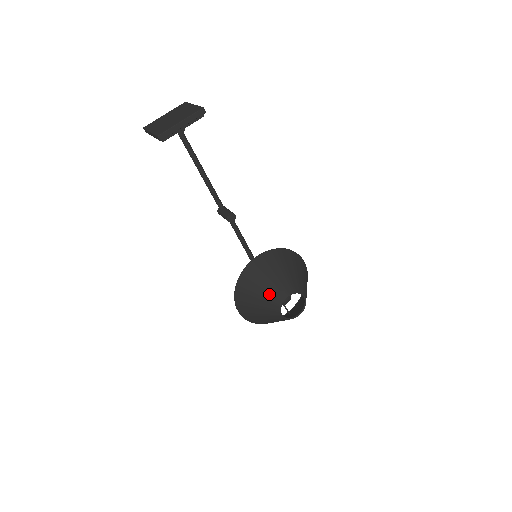
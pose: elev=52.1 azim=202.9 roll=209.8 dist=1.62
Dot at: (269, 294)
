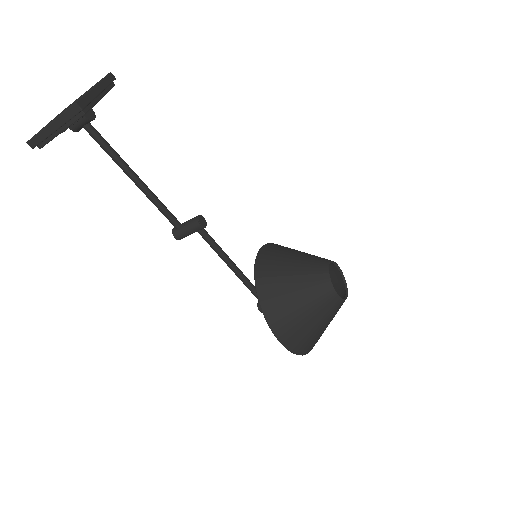
Dot at: (307, 280)
